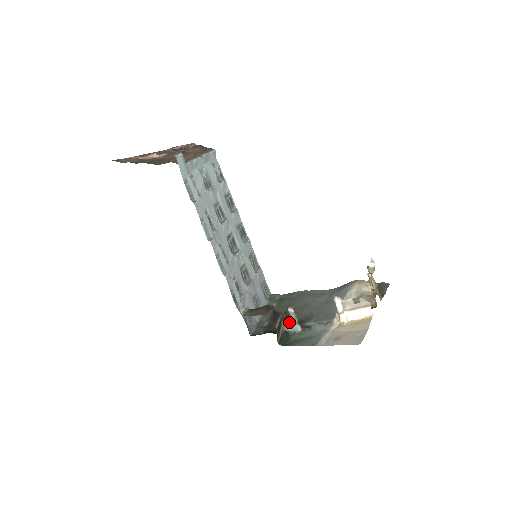
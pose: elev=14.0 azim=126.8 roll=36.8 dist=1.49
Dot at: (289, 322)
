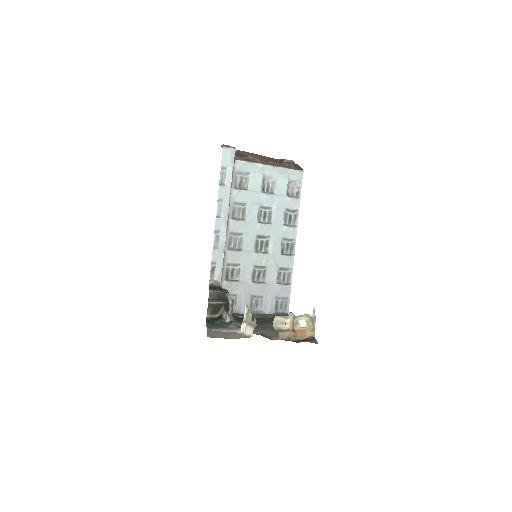
Dot at: (227, 311)
